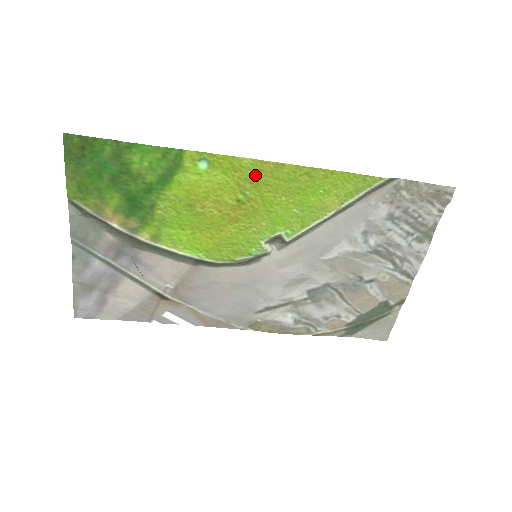
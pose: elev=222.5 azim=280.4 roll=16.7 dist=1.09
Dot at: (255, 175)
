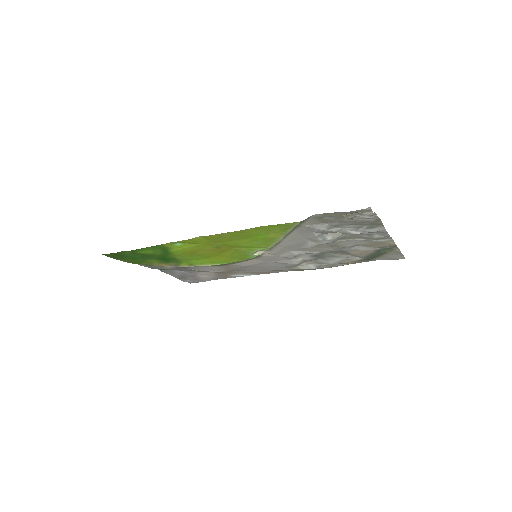
Dot at: (211, 240)
